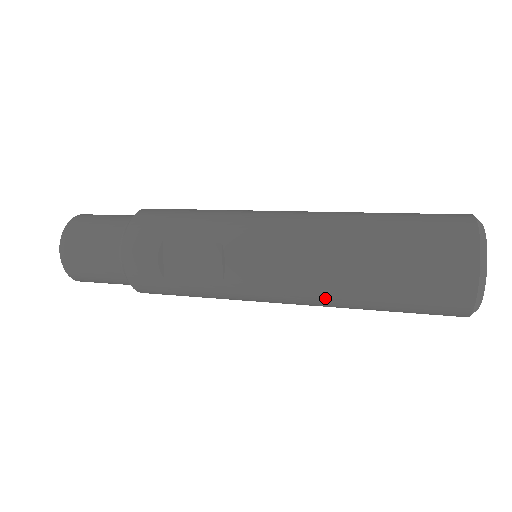
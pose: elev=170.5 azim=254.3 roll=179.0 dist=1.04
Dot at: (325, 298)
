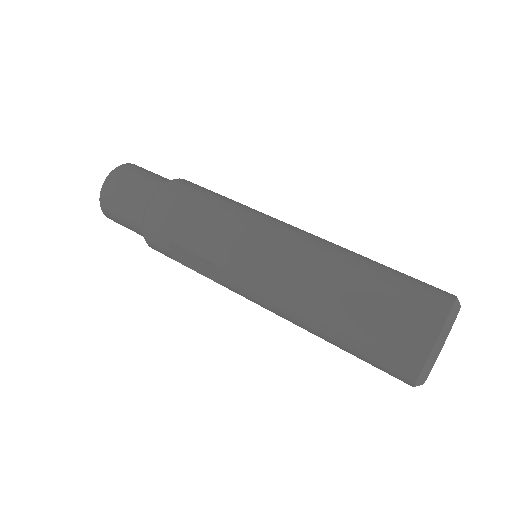
Dot at: occluded
